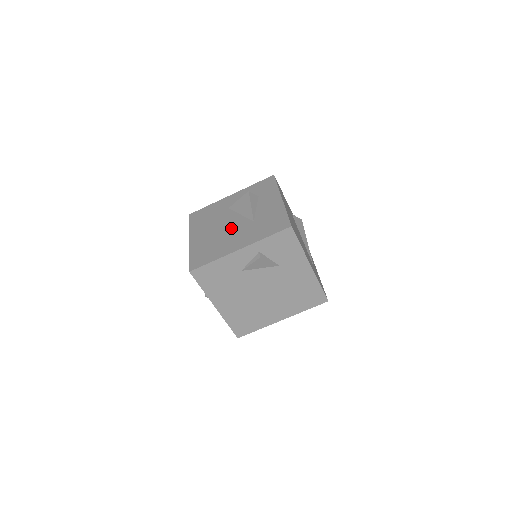
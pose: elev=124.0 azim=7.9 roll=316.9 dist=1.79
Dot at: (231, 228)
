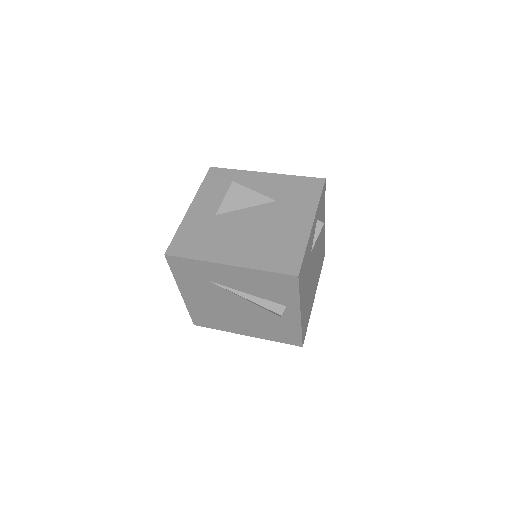
Dot at: (262, 221)
